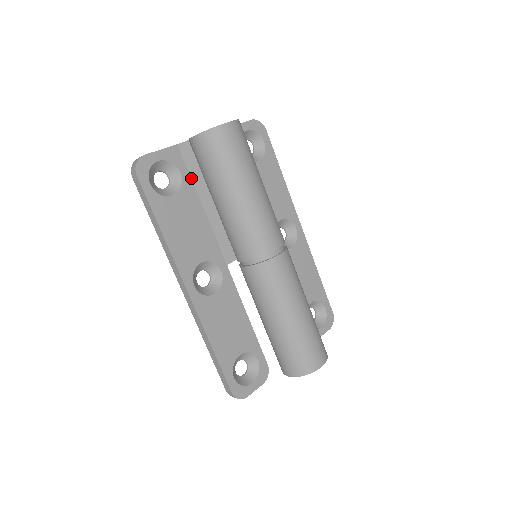
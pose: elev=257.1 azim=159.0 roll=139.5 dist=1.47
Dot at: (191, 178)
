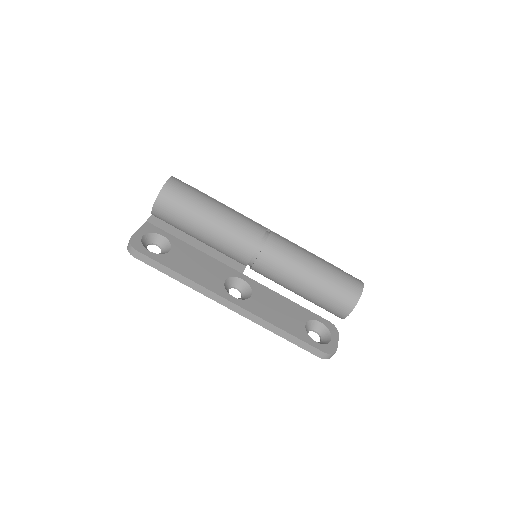
Dot at: (172, 235)
